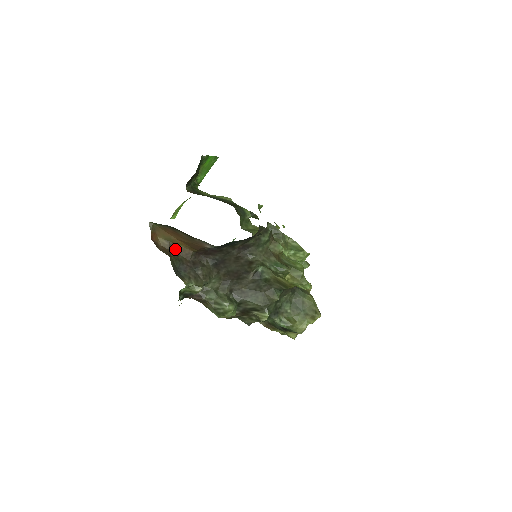
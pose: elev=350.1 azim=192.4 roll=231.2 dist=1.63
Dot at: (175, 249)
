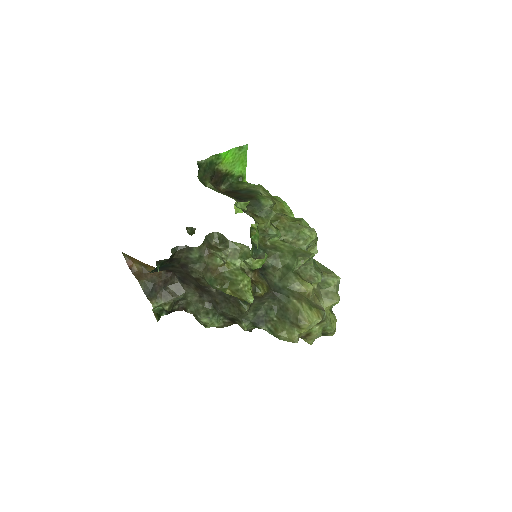
Dot at: occluded
